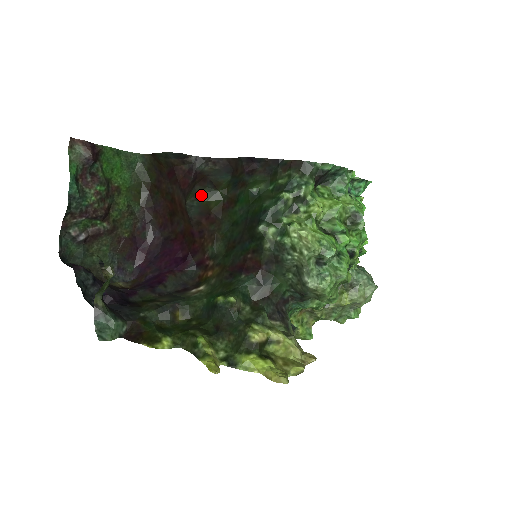
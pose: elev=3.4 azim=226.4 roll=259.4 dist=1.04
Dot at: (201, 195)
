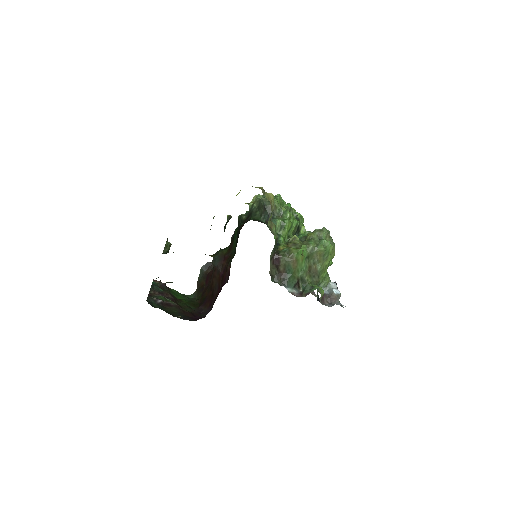
Dot at: occluded
